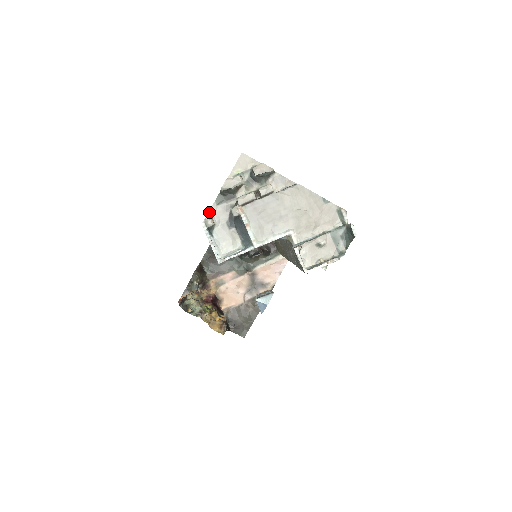
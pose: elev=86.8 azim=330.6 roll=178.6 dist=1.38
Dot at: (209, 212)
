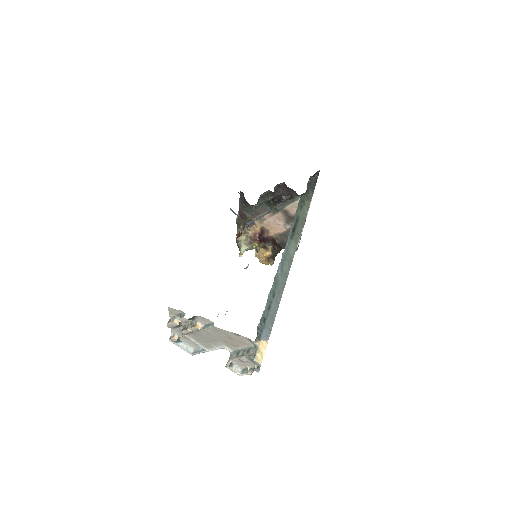
Dot at: (171, 331)
